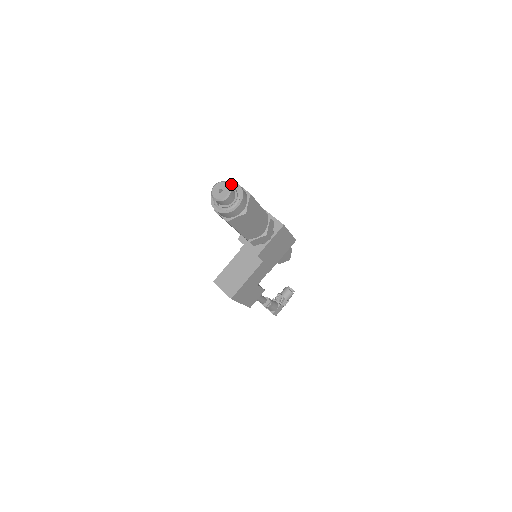
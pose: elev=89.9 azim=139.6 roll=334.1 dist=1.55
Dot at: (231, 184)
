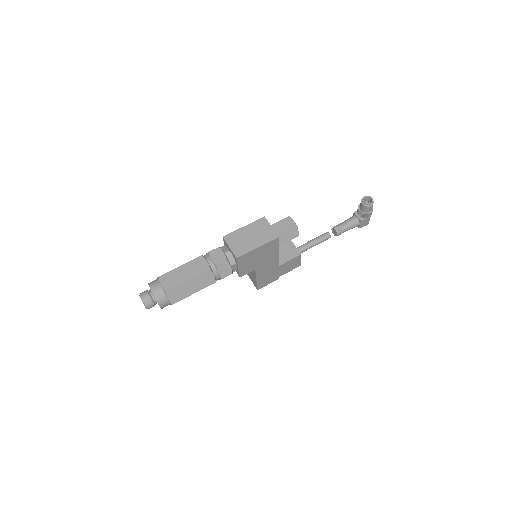
Dot at: (150, 288)
